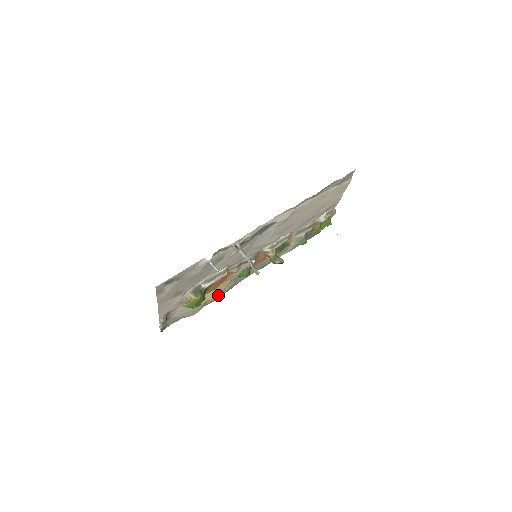
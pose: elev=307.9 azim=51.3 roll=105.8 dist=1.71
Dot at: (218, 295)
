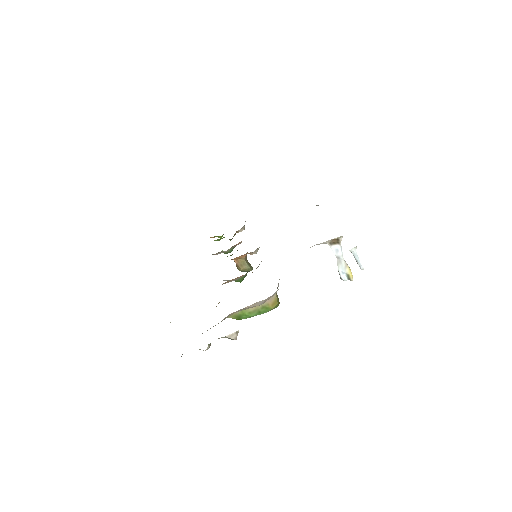
Dot at: occluded
